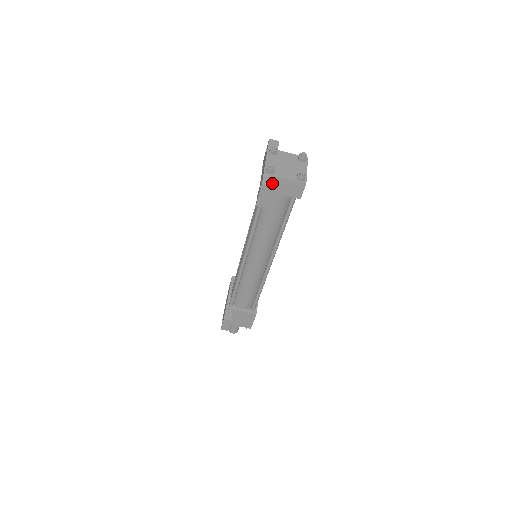
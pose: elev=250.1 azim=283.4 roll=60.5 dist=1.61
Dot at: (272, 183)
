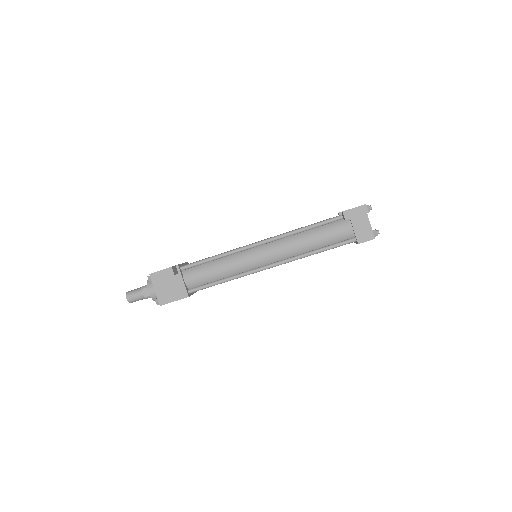
Dot at: (368, 212)
